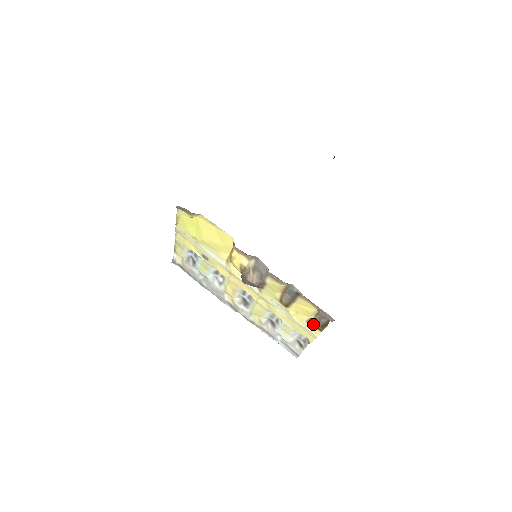
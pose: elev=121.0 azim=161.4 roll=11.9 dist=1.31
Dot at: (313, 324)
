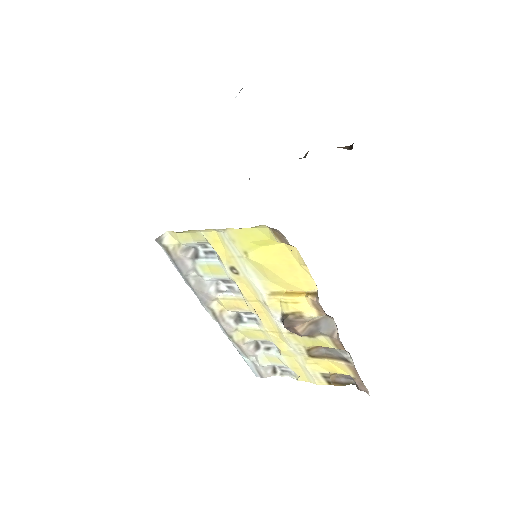
Dot at: (327, 377)
